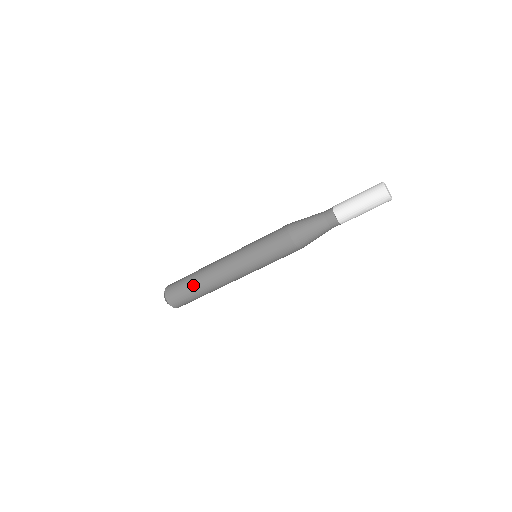
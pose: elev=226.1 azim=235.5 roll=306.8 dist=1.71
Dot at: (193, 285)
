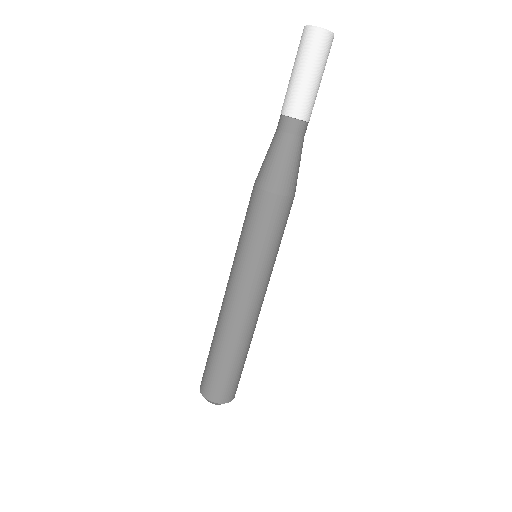
Dot at: (214, 350)
